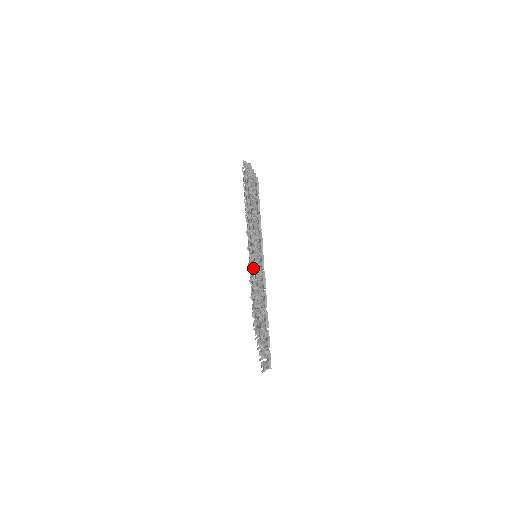
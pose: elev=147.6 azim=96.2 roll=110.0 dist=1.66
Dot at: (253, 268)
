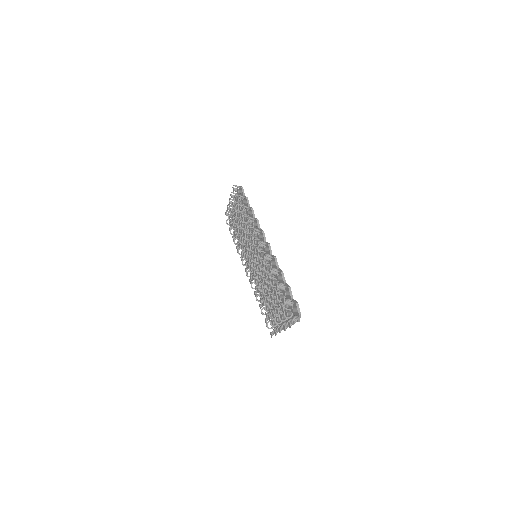
Dot at: (256, 259)
